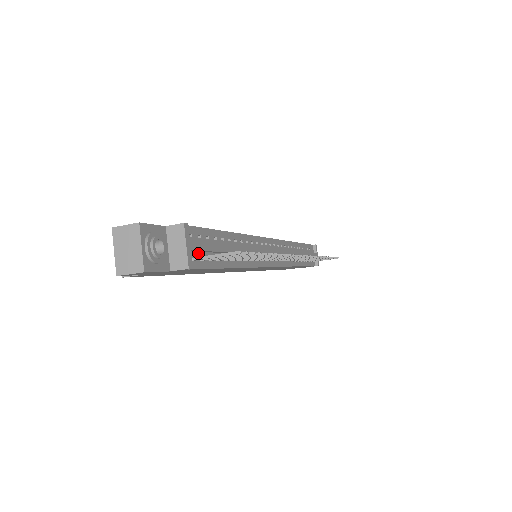
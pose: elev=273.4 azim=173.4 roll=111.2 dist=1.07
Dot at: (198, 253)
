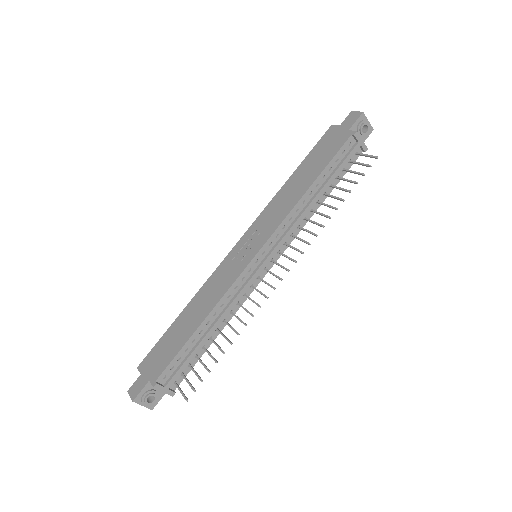
Dot at: (177, 375)
